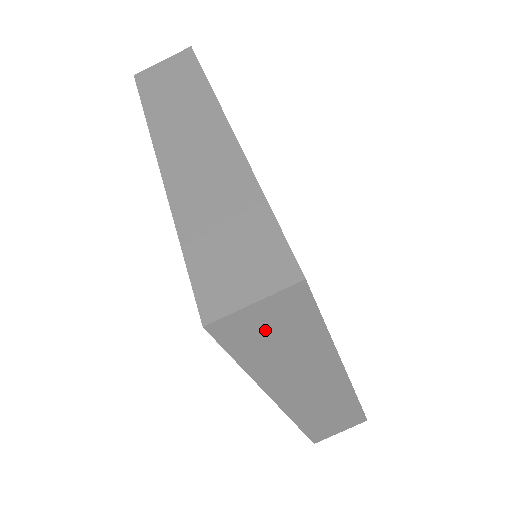
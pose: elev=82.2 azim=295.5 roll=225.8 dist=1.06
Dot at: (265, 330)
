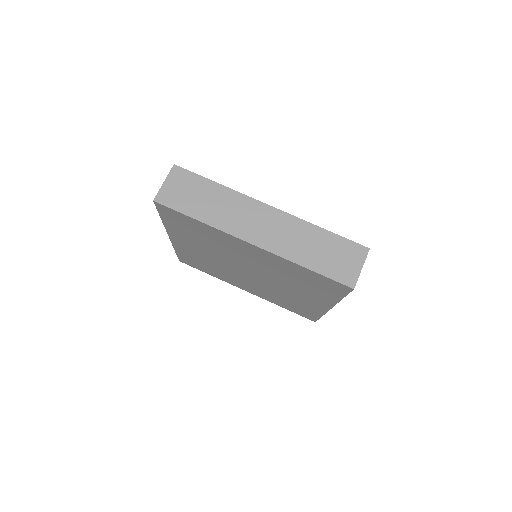
Dot at: (183, 193)
